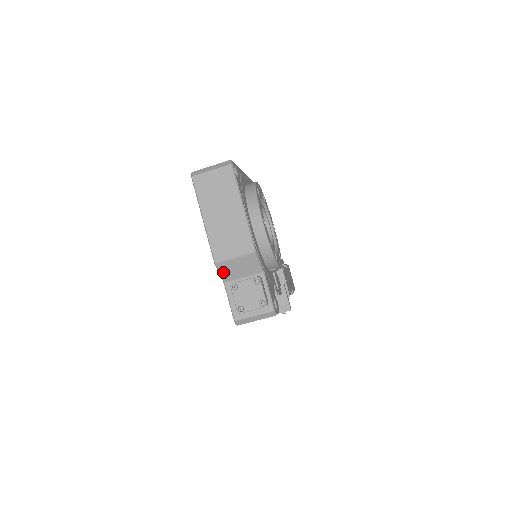
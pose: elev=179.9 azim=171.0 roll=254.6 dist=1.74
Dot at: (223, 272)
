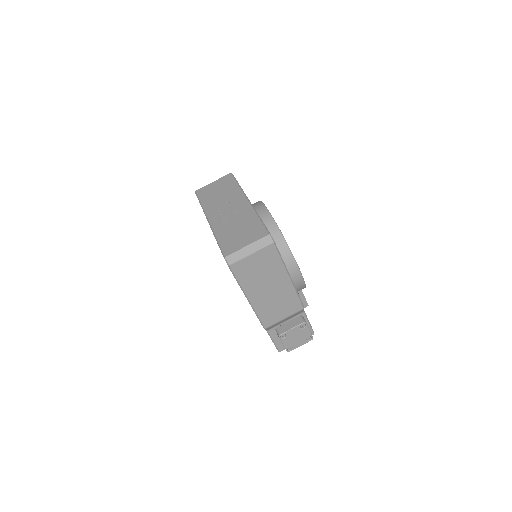
Dot at: (269, 328)
